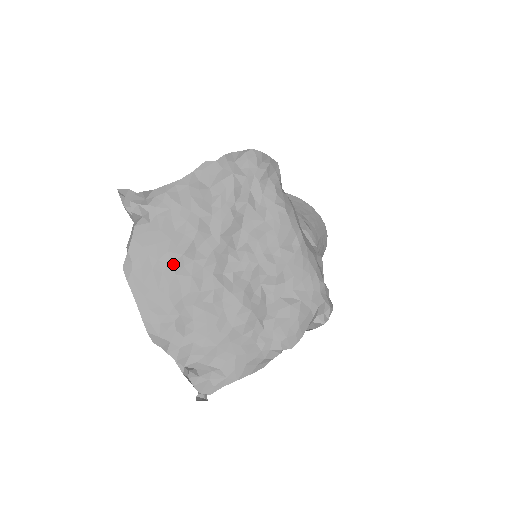
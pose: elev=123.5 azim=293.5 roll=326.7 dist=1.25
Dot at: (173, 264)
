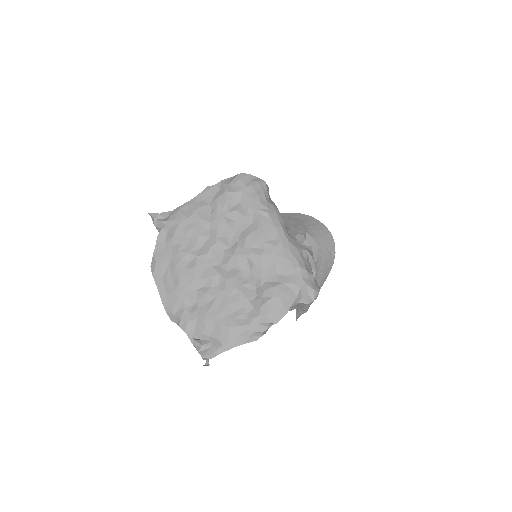
Dot at: (182, 260)
